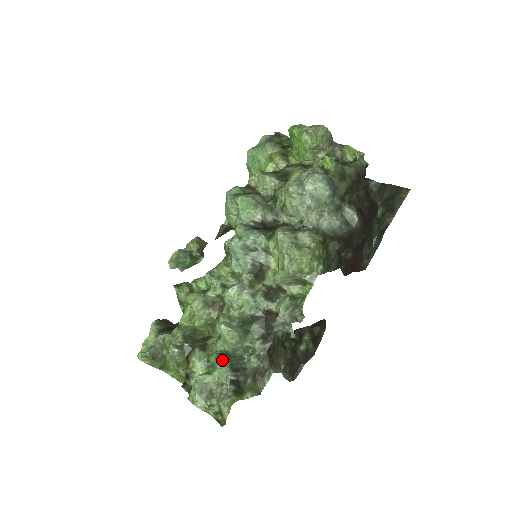
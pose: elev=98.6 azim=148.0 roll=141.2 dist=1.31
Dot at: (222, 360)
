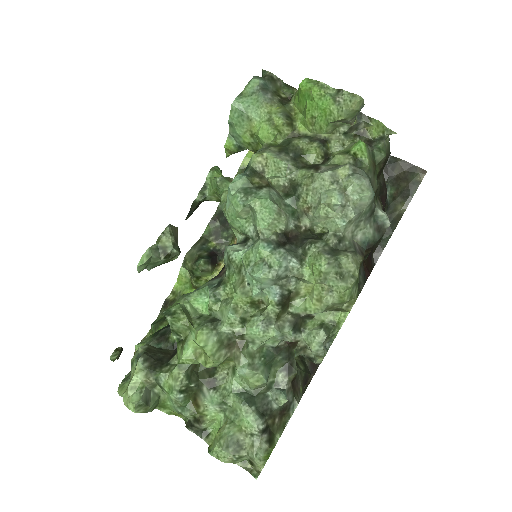
Dot at: (247, 406)
